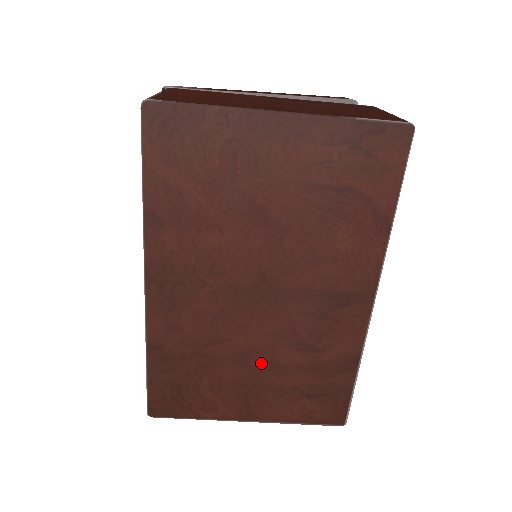
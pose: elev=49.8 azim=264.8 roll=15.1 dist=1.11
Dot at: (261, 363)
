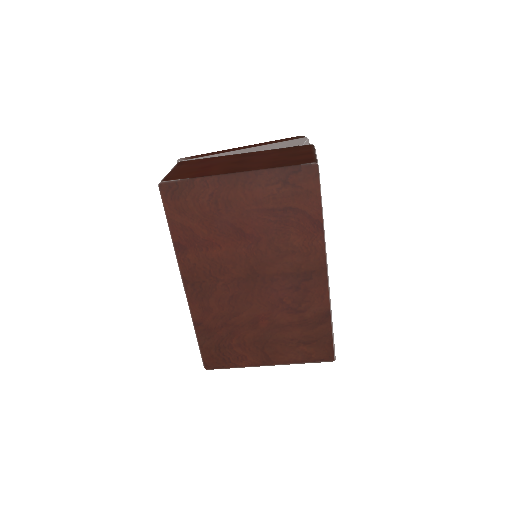
Dot at: (267, 325)
